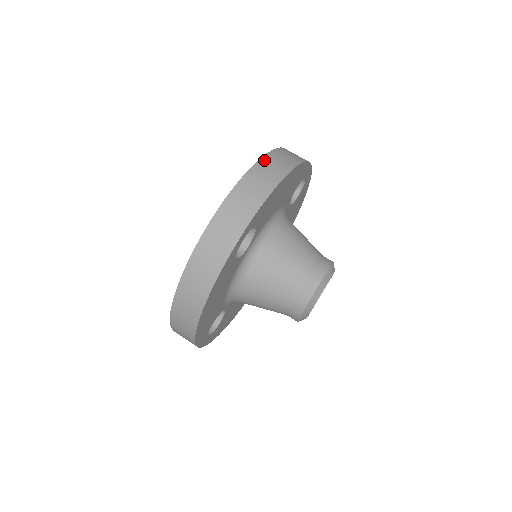
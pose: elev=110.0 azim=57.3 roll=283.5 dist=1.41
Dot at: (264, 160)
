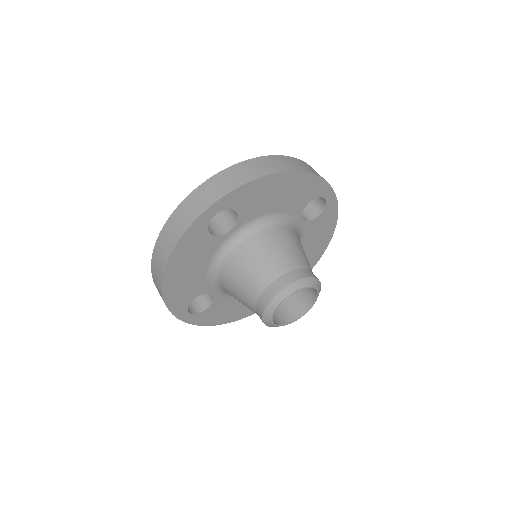
Dot at: (266, 158)
